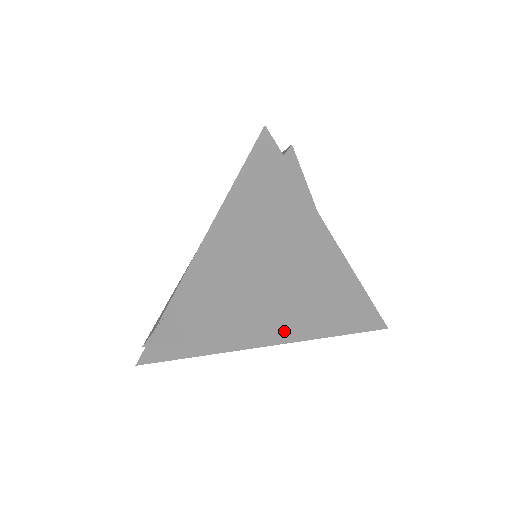
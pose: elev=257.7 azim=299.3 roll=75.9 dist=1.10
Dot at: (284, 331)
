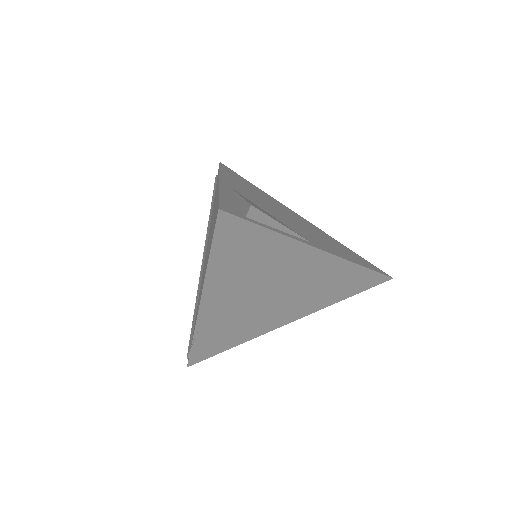
Dot at: (299, 311)
